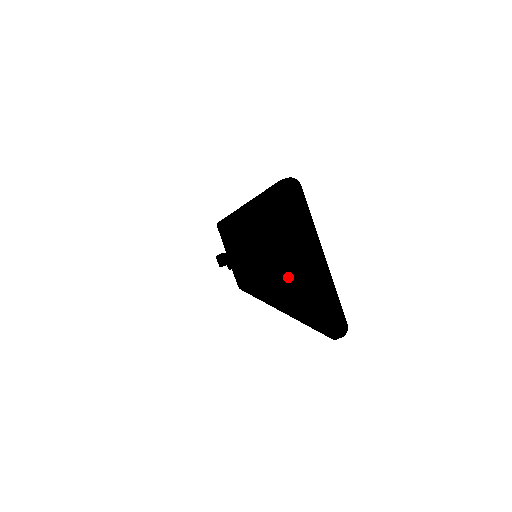
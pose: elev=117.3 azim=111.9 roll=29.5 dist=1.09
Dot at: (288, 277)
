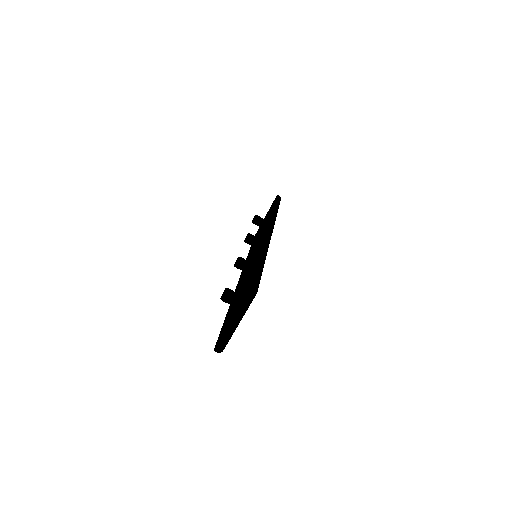
Dot at: occluded
